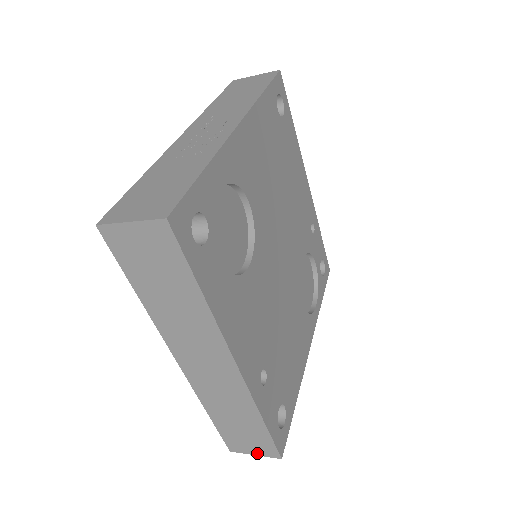
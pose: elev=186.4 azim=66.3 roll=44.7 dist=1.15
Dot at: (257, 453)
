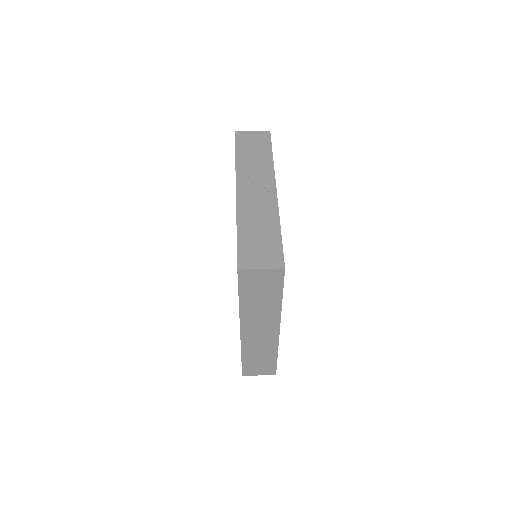
Dot at: (261, 374)
